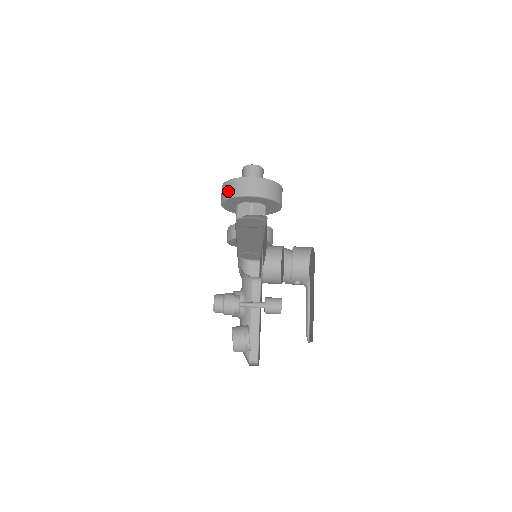
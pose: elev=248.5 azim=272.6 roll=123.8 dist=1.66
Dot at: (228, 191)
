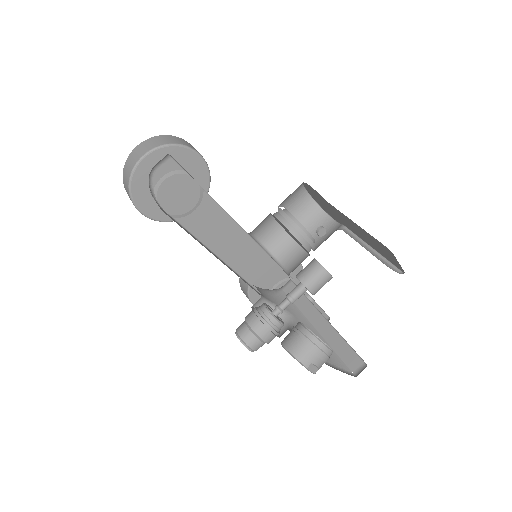
Dot at: (126, 185)
